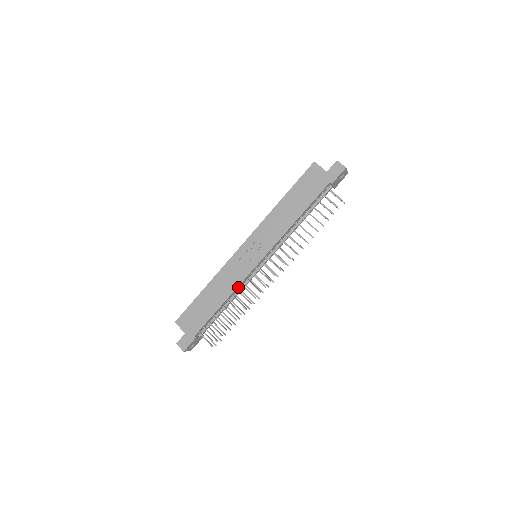
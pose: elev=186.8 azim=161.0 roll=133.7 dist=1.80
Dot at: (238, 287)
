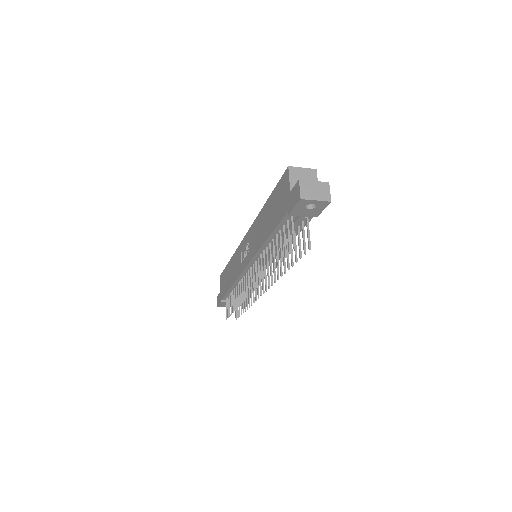
Dot at: (239, 280)
